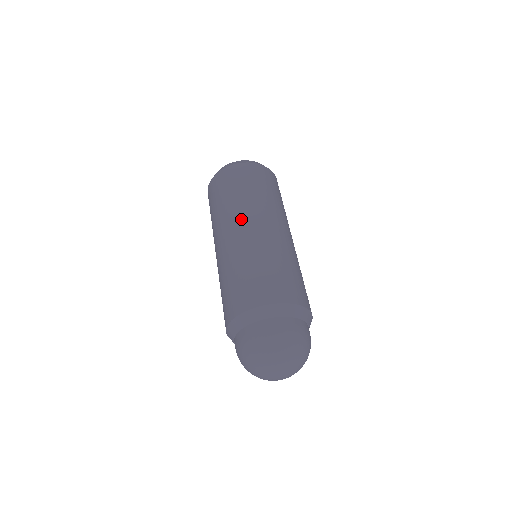
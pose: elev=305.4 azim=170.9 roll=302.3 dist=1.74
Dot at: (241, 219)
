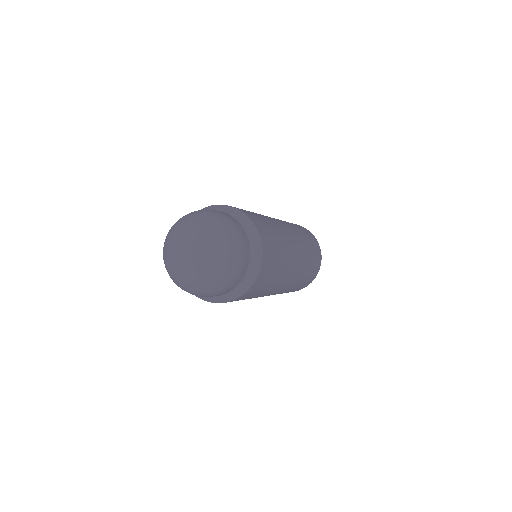
Dot at: occluded
